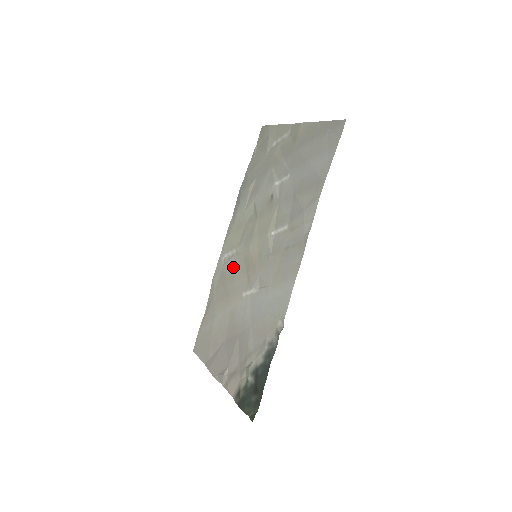
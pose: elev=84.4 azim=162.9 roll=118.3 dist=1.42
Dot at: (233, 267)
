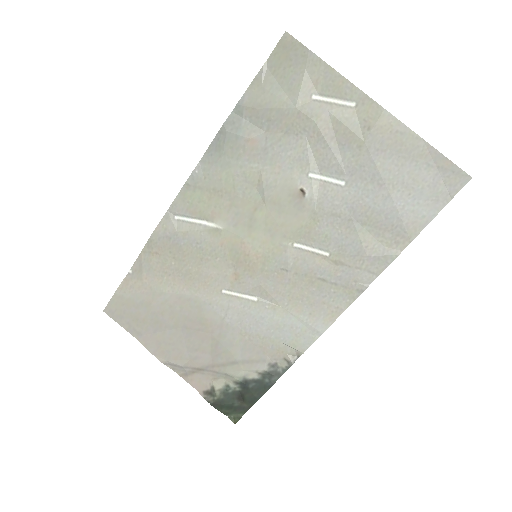
Dot at: (202, 245)
